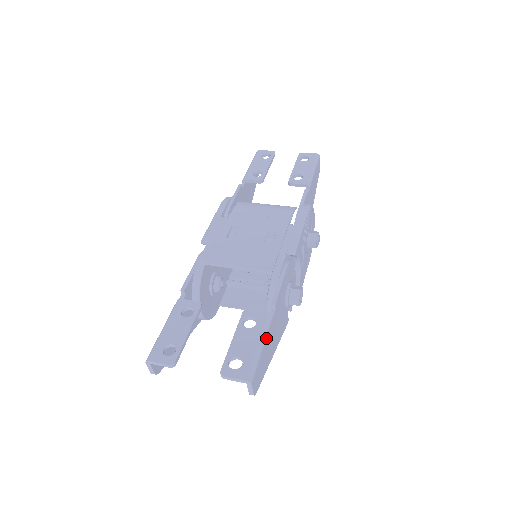
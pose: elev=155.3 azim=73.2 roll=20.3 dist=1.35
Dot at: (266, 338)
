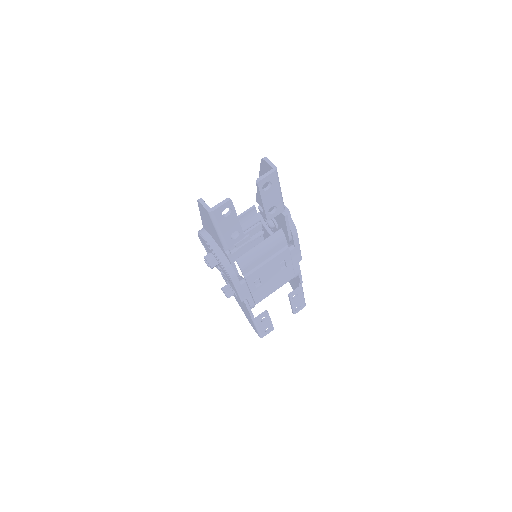
Dot at: occluded
